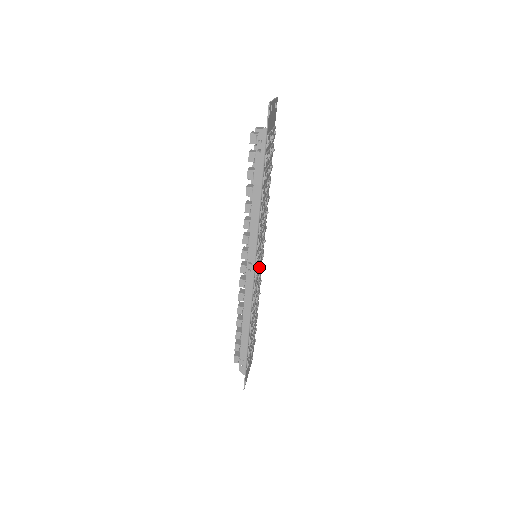
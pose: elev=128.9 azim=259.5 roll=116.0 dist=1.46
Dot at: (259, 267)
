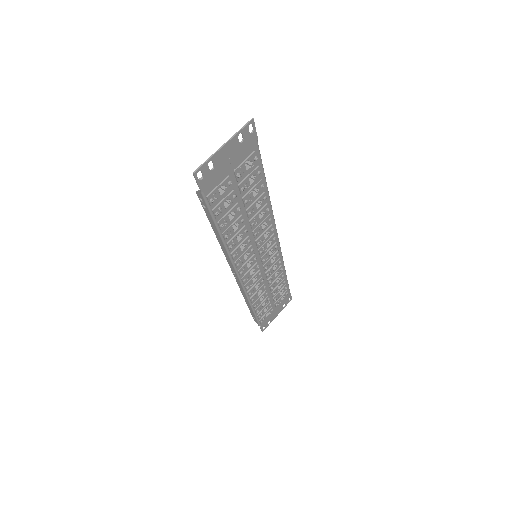
Dot at: (257, 268)
